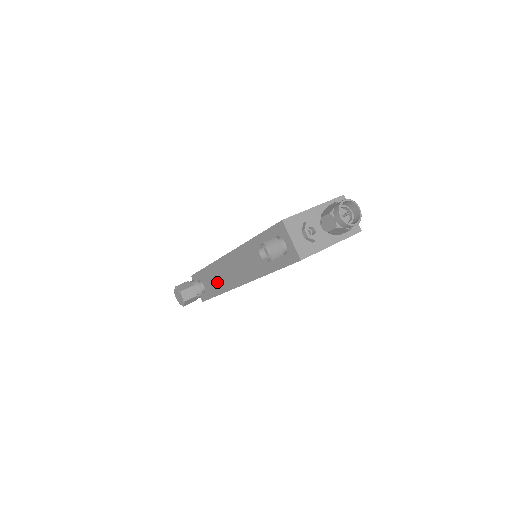
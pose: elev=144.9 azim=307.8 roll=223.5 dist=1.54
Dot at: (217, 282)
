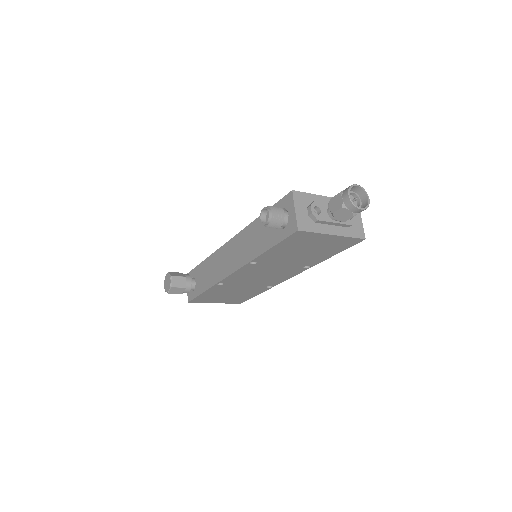
Dot at: (210, 275)
